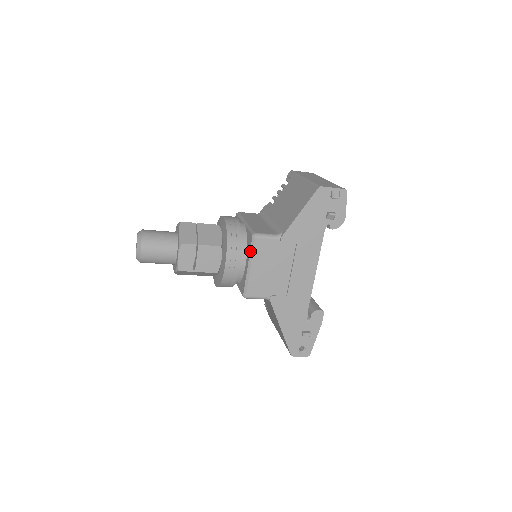
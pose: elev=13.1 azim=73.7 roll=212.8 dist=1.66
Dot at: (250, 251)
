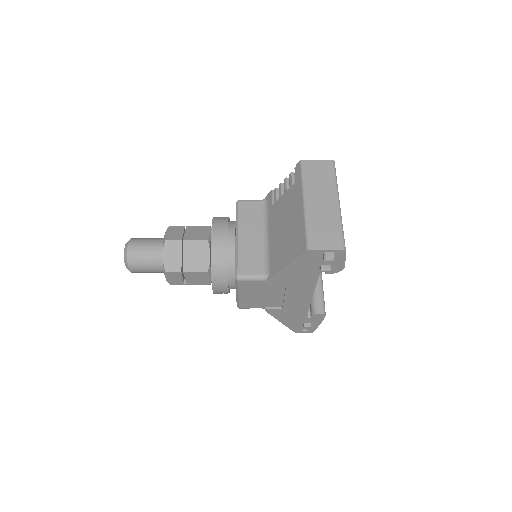
Dot at: (235, 286)
